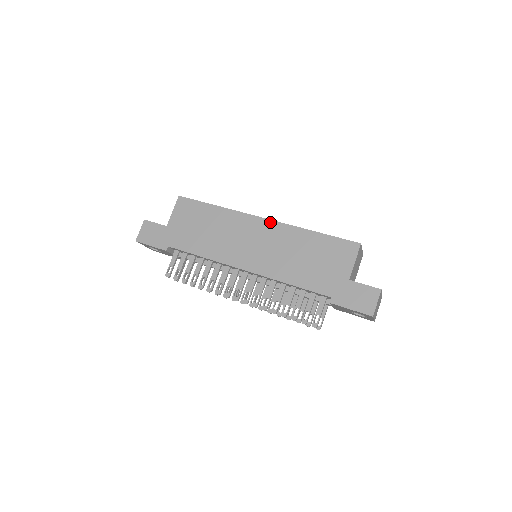
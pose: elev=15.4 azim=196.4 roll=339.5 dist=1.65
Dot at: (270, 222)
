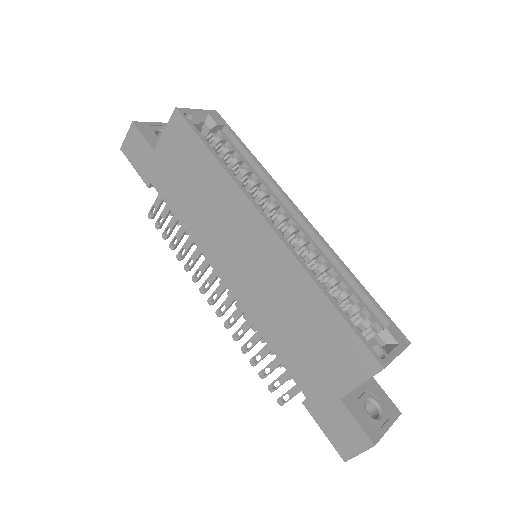
Dot at: (275, 238)
